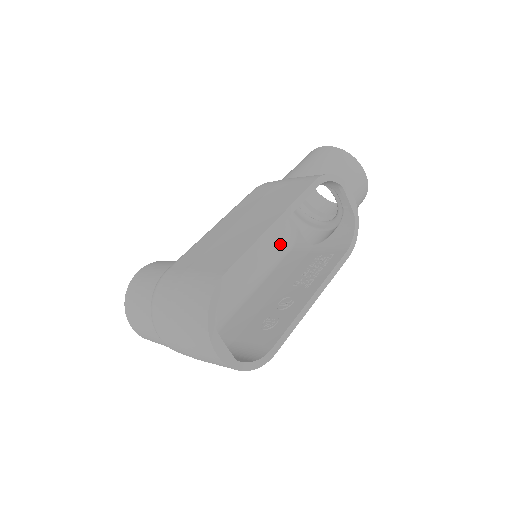
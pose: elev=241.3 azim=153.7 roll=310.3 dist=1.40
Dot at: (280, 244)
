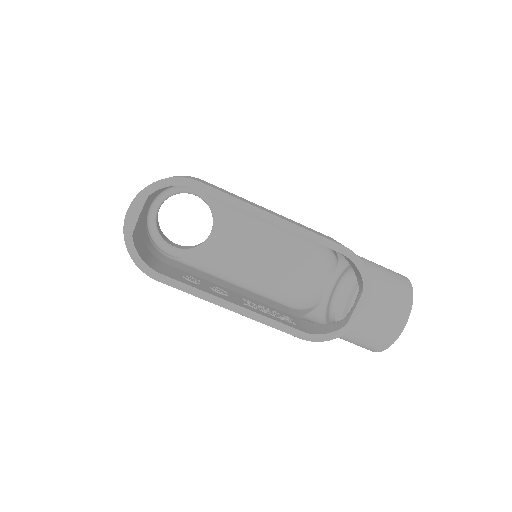
Dot at: (292, 296)
